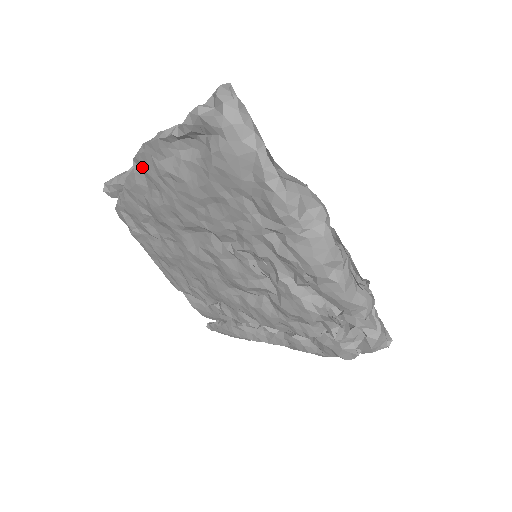
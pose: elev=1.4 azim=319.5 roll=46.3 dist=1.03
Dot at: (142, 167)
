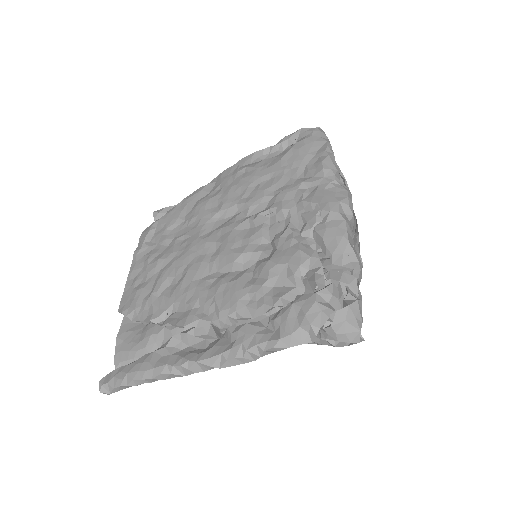
Dot at: (221, 177)
